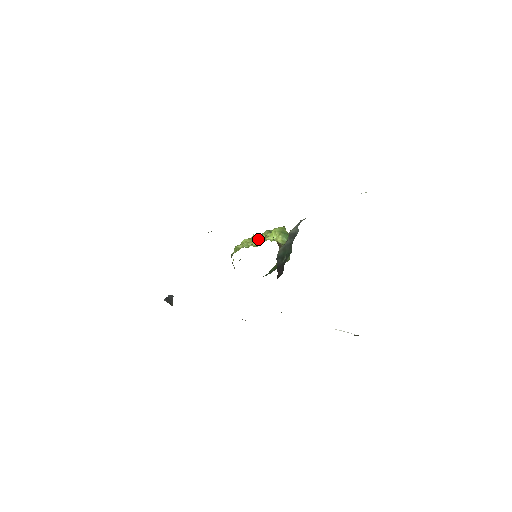
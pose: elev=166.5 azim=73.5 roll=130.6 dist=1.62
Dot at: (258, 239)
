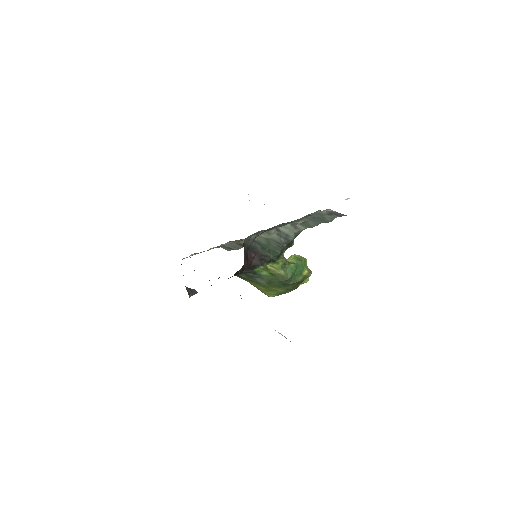
Dot at: occluded
